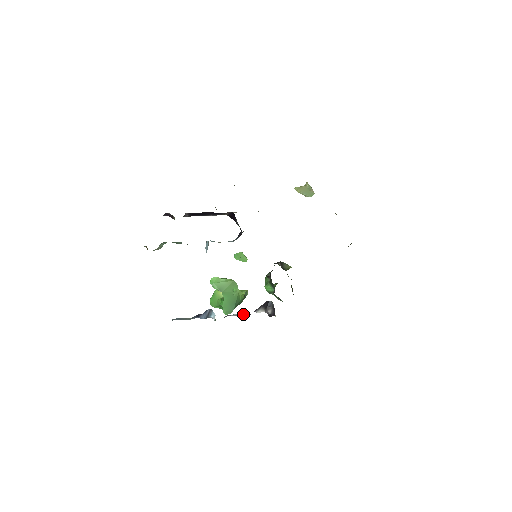
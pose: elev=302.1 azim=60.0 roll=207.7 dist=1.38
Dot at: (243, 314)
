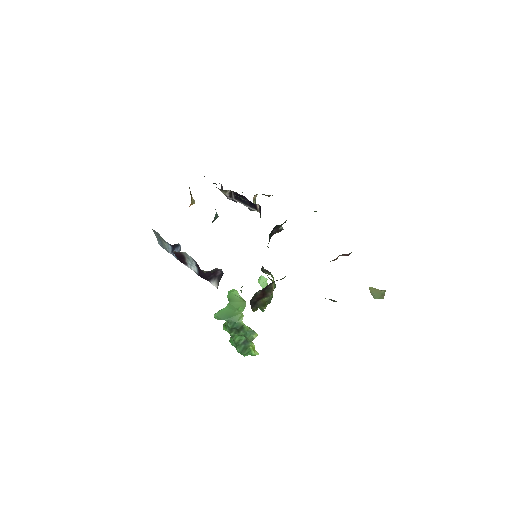
Dot at: (199, 270)
